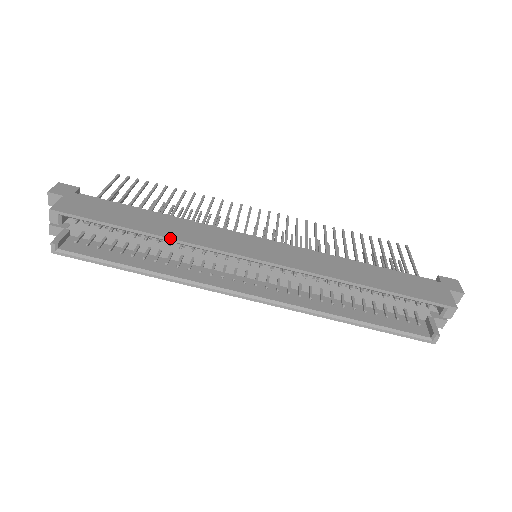
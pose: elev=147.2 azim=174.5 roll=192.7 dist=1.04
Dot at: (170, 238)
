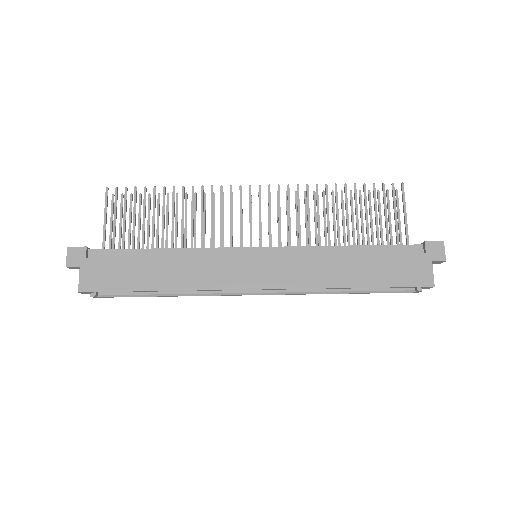
Dot at: occluded
